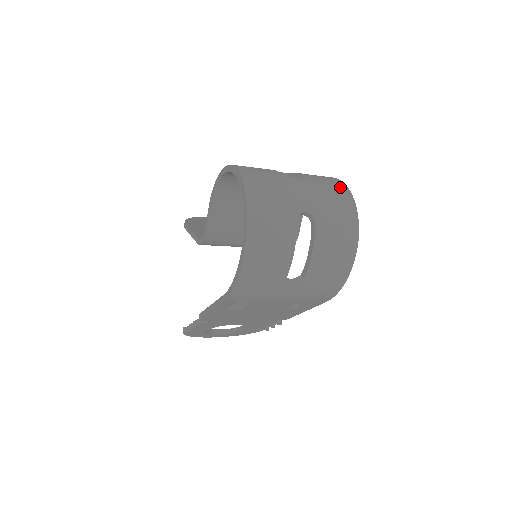
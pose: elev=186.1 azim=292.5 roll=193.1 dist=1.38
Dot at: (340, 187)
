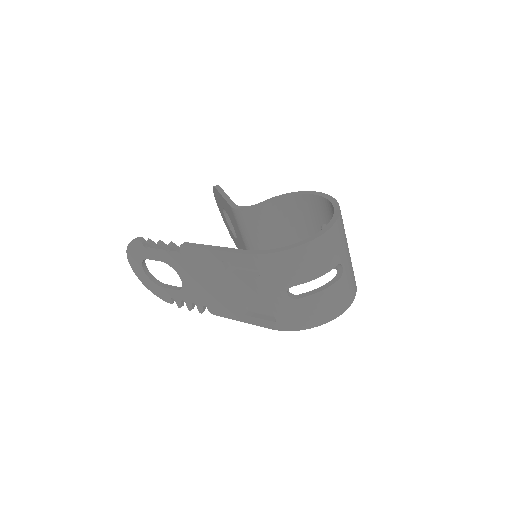
Dot at: occluded
